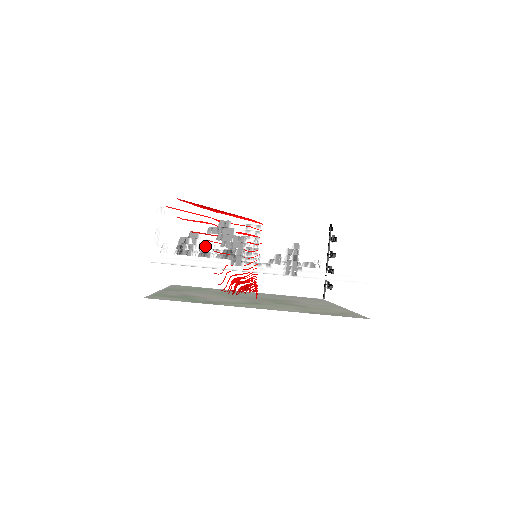
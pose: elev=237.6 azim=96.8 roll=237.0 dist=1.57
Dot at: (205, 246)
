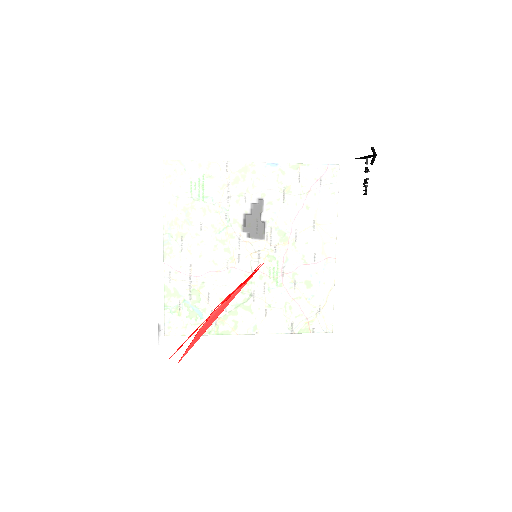
Dot at: occluded
